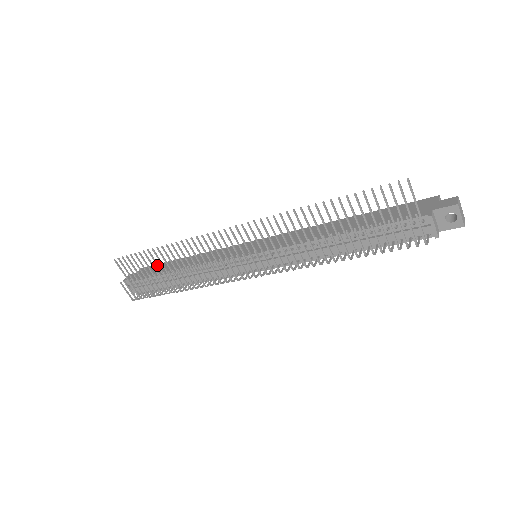
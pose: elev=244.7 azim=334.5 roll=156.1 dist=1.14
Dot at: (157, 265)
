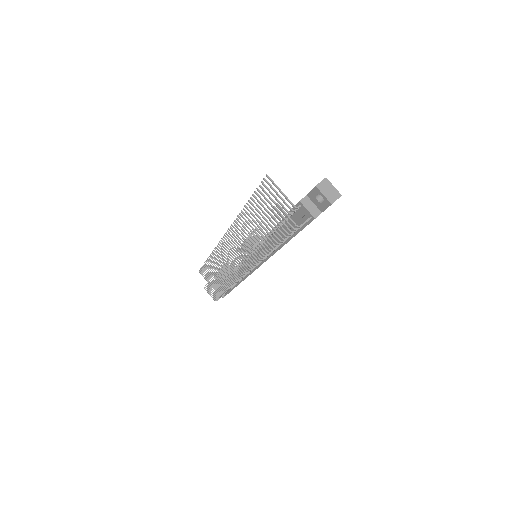
Dot at: (214, 272)
